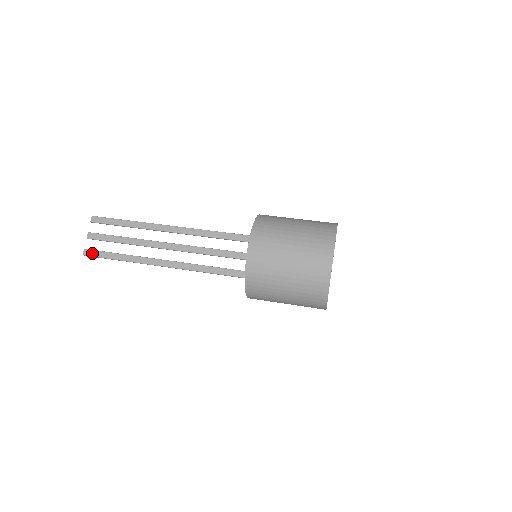
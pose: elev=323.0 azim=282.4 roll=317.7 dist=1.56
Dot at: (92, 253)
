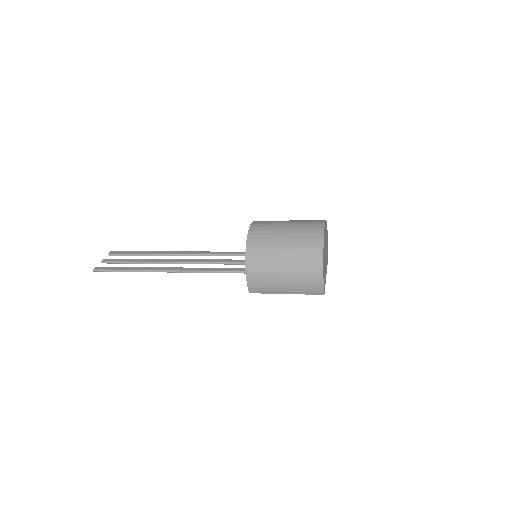
Dot at: (102, 268)
